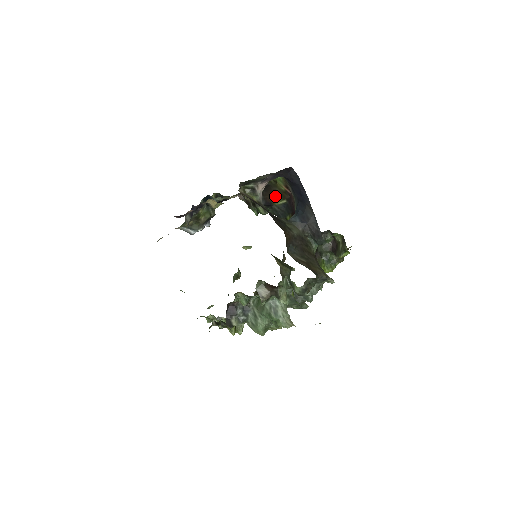
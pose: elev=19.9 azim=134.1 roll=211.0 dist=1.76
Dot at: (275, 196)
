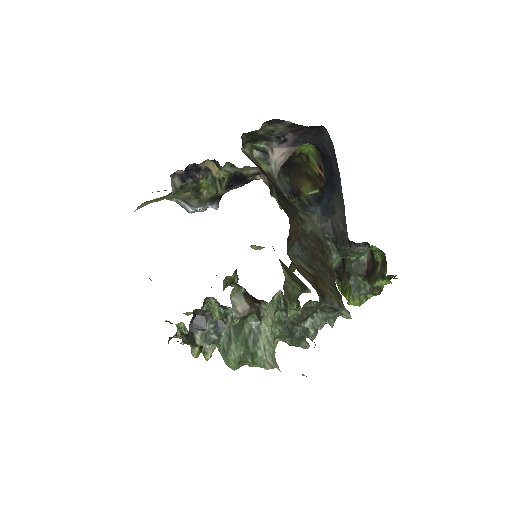
Dot at: (305, 181)
